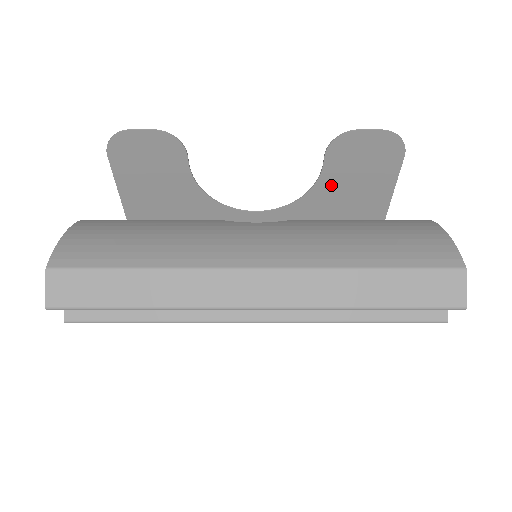
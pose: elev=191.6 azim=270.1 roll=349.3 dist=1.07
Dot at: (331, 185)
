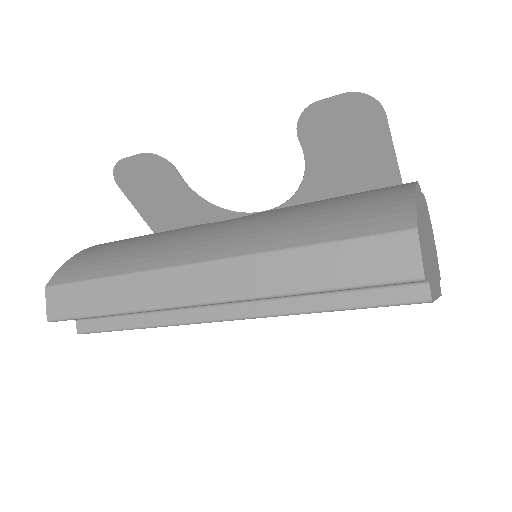
Dot at: (322, 168)
